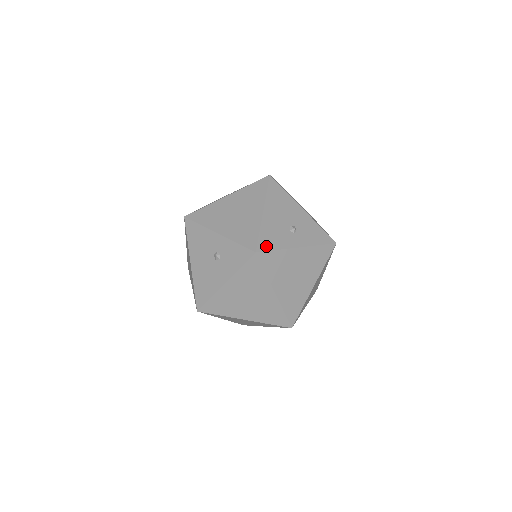
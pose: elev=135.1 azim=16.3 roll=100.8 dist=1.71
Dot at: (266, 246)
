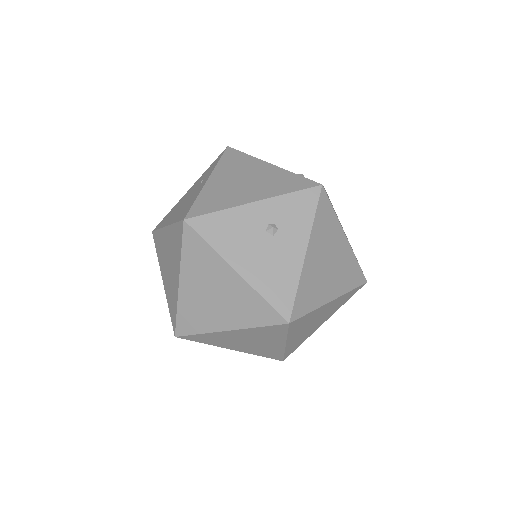
Dot at: occluded
